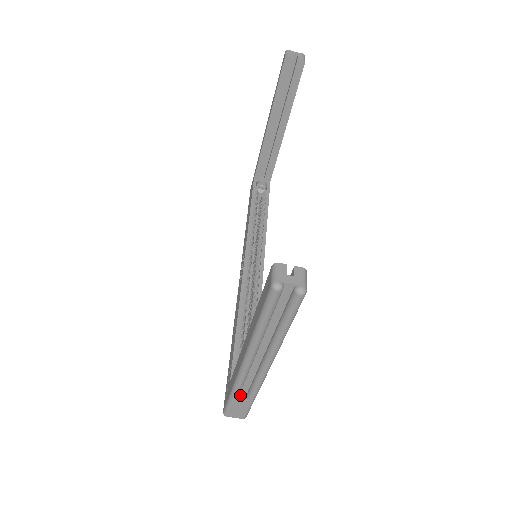
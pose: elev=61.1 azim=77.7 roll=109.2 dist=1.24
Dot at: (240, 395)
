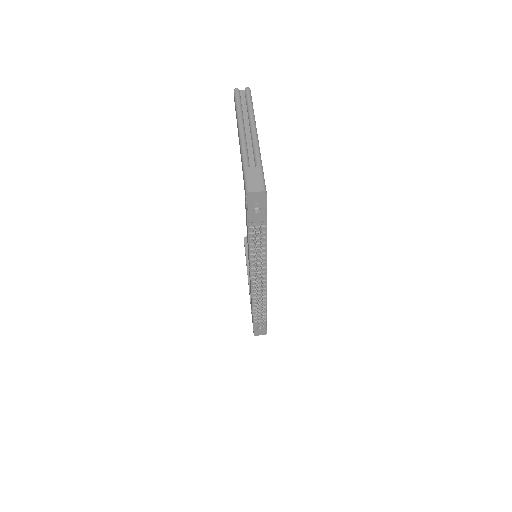
Dot at: (251, 170)
